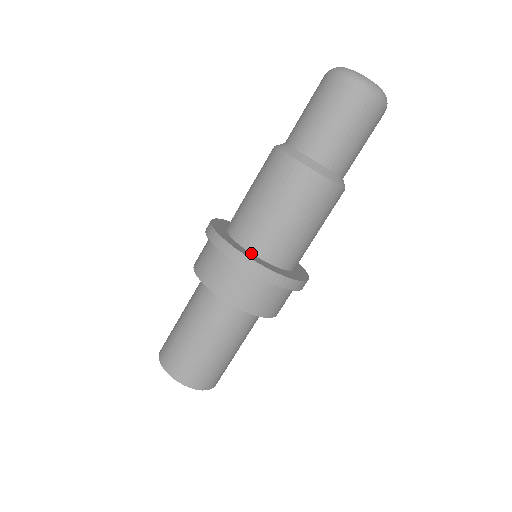
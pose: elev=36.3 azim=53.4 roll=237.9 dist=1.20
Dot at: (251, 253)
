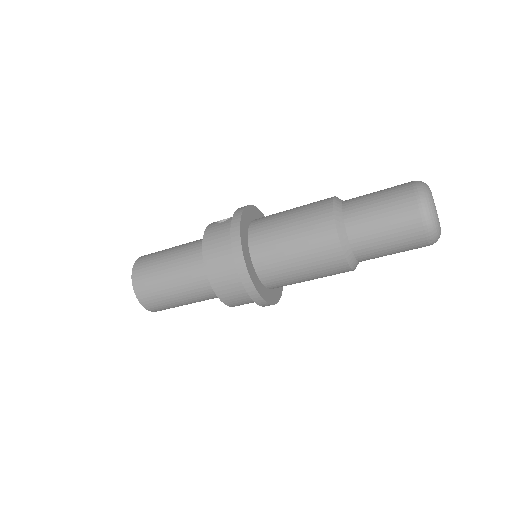
Dot at: (267, 288)
